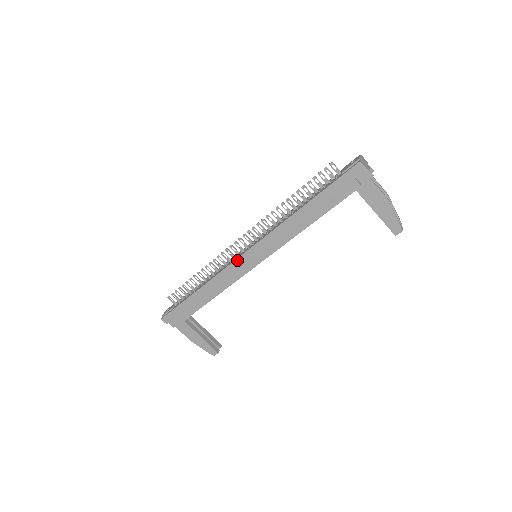
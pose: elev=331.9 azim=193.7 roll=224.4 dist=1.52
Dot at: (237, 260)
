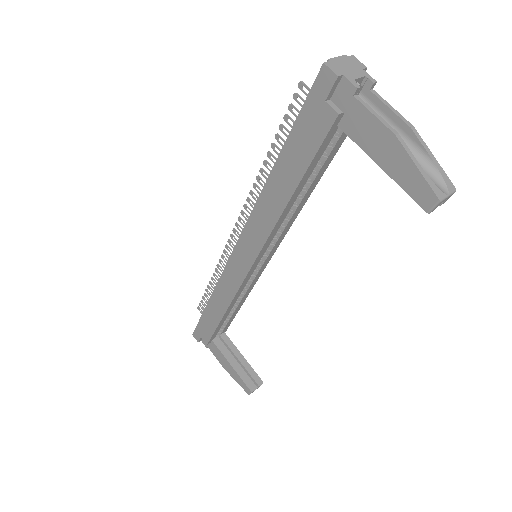
Dot at: (229, 261)
